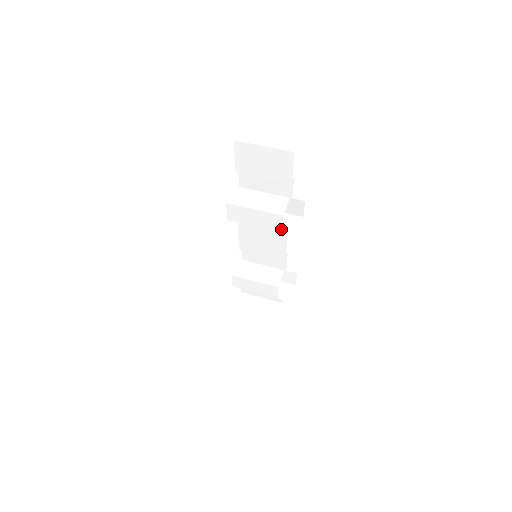
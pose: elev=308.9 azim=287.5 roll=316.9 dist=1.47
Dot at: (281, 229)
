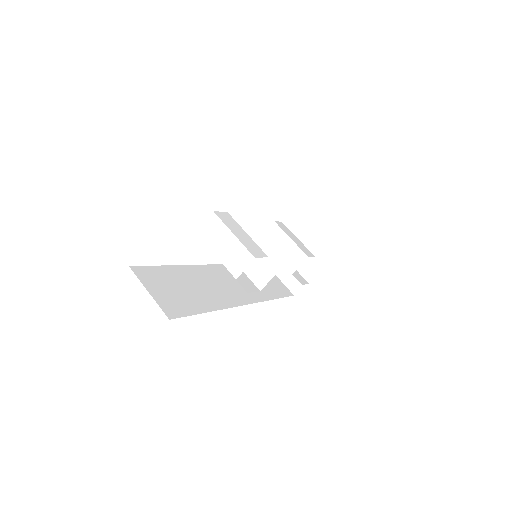
Dot at: (246, 278)
